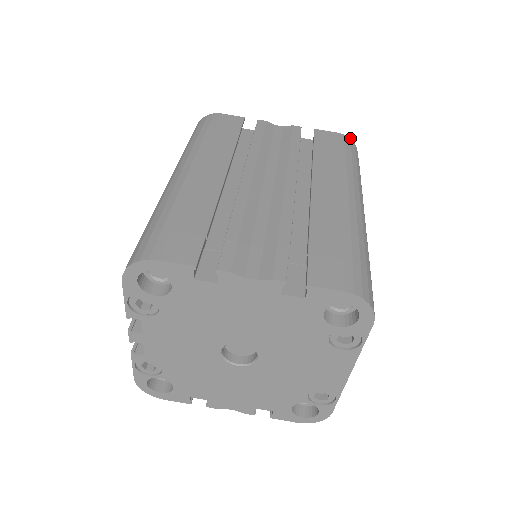
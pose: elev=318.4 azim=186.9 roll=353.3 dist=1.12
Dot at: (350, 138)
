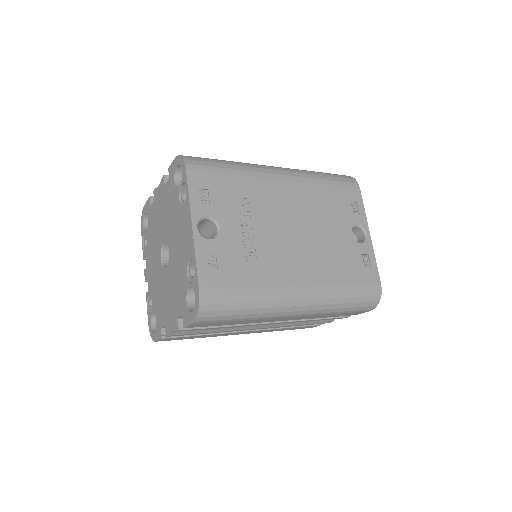
Dot at: (349, 176)
